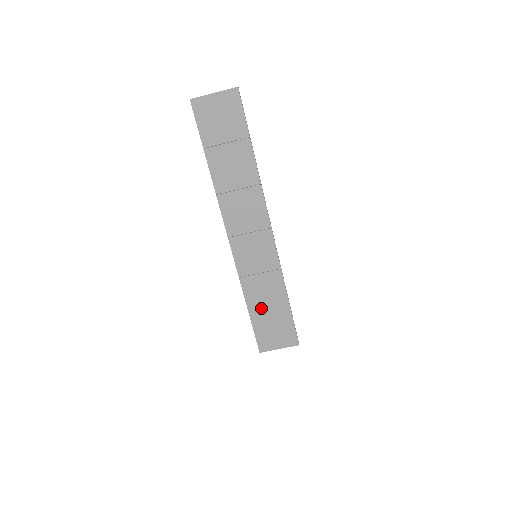
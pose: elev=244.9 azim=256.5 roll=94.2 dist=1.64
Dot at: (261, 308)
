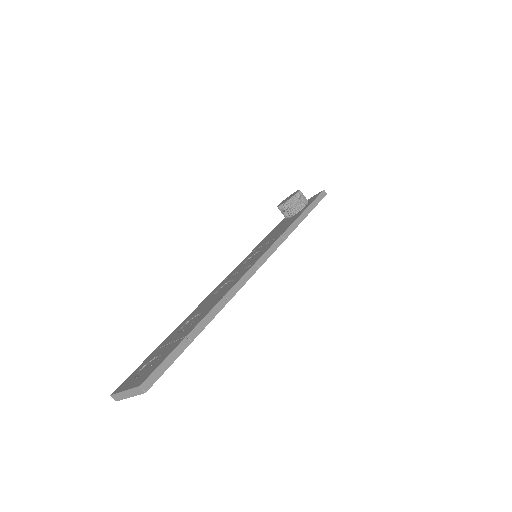
Dot at: occluded
